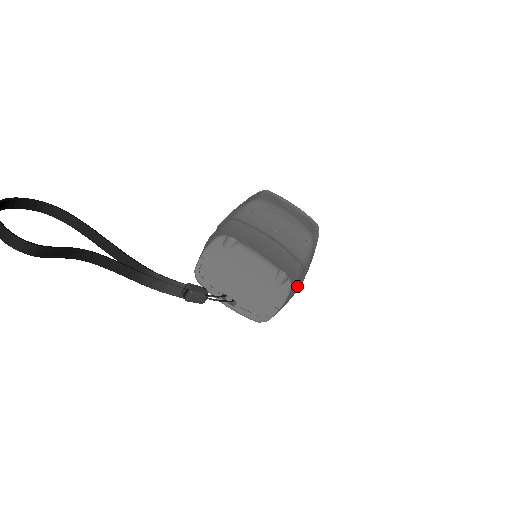
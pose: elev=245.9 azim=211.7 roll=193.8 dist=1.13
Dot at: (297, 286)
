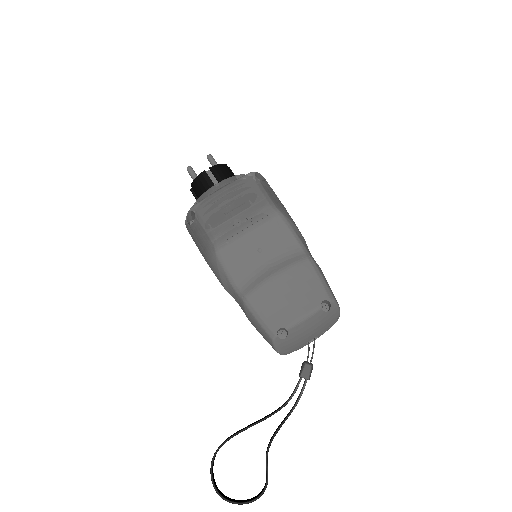
Dot at: (322, 273)
